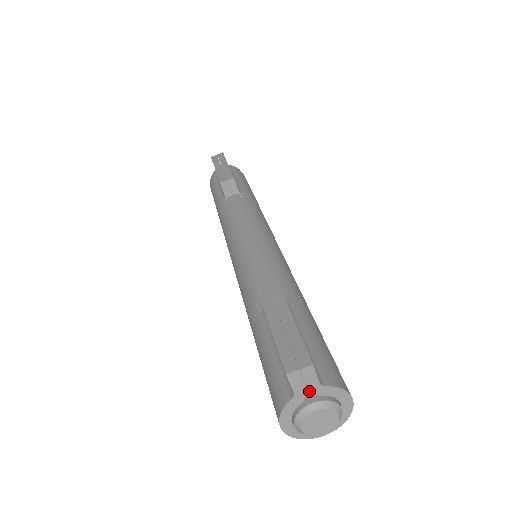
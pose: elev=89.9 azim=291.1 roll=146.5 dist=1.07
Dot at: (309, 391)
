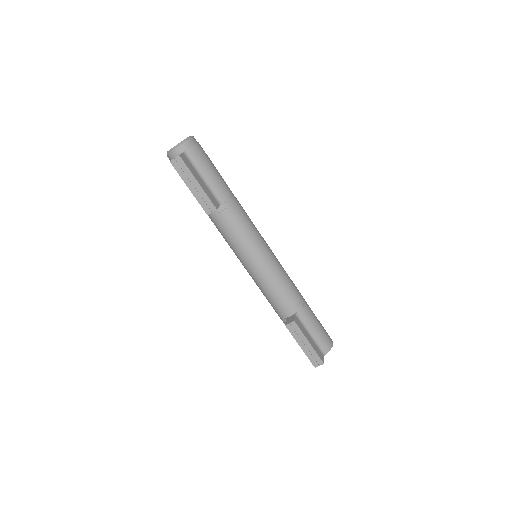
Dot at: occluded
